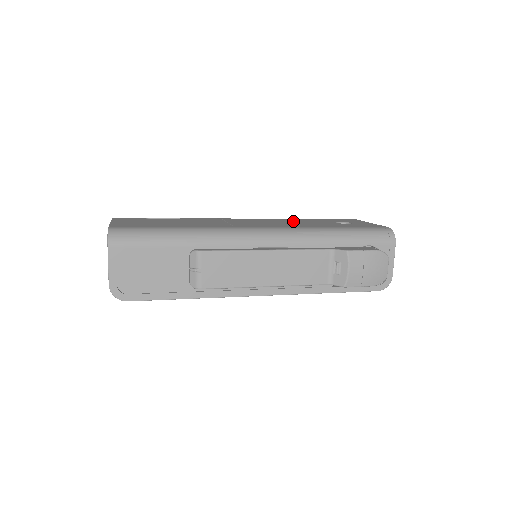
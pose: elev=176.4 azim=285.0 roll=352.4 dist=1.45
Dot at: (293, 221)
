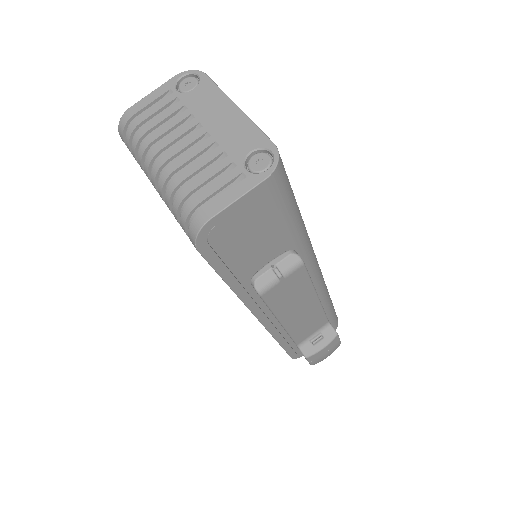
Dot at: occluded
